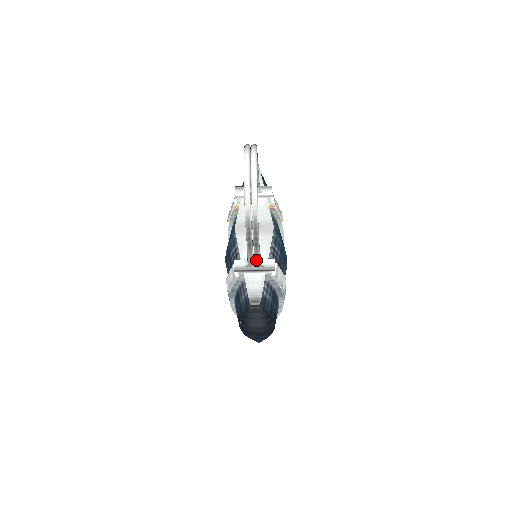
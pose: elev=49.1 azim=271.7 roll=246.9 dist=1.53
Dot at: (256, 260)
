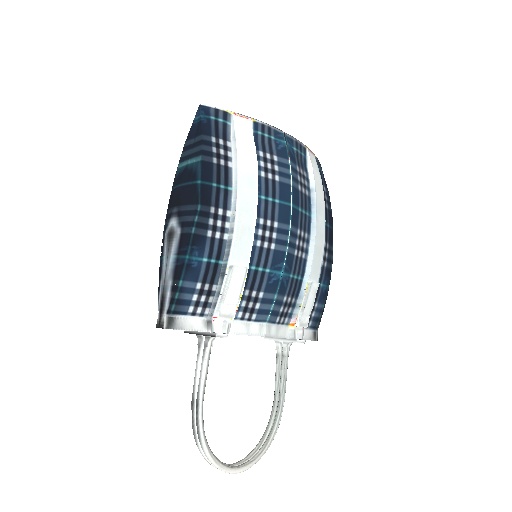
Dot at: (285, 358)
